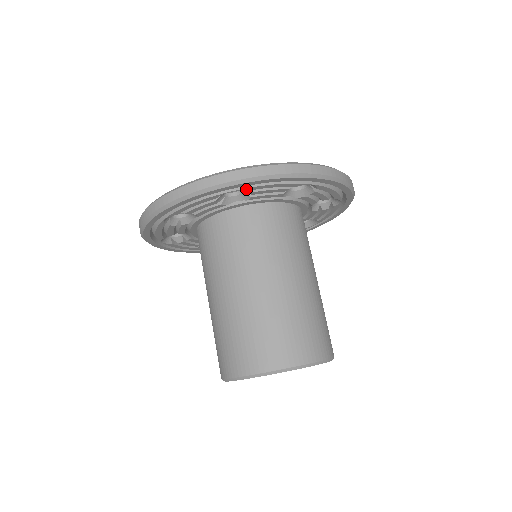
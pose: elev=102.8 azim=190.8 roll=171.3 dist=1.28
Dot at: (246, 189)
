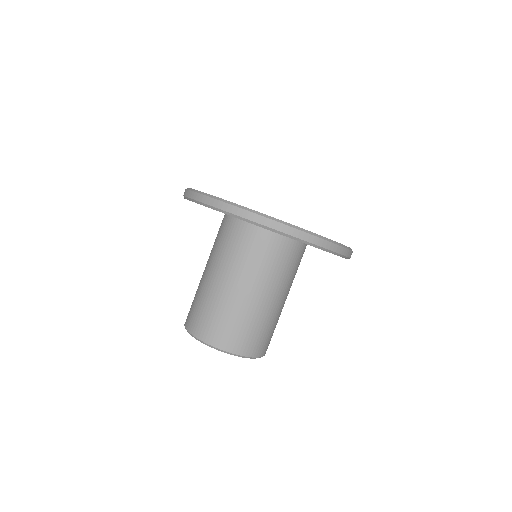
Dot at: occluded
